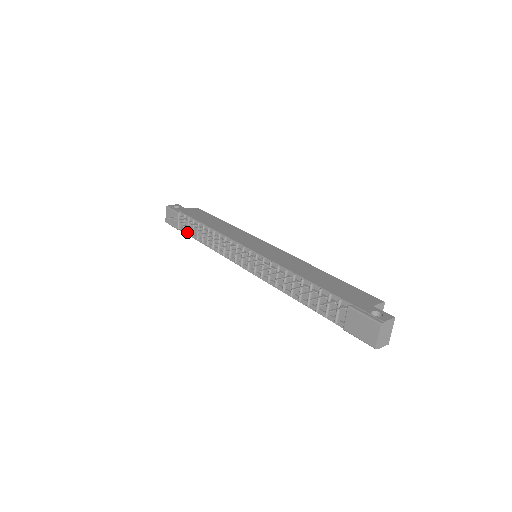
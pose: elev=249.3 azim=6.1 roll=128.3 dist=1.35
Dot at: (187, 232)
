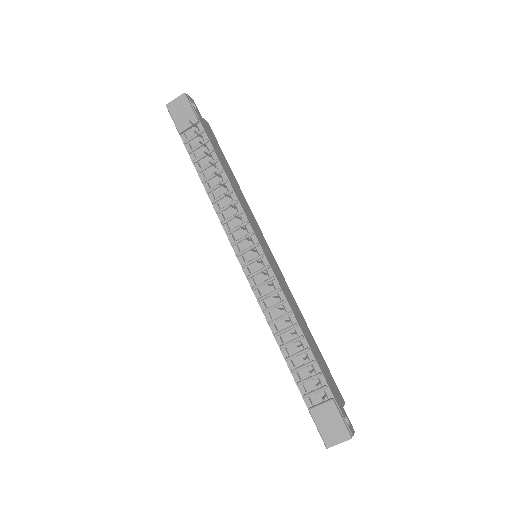
Dot at: (191, 150)
